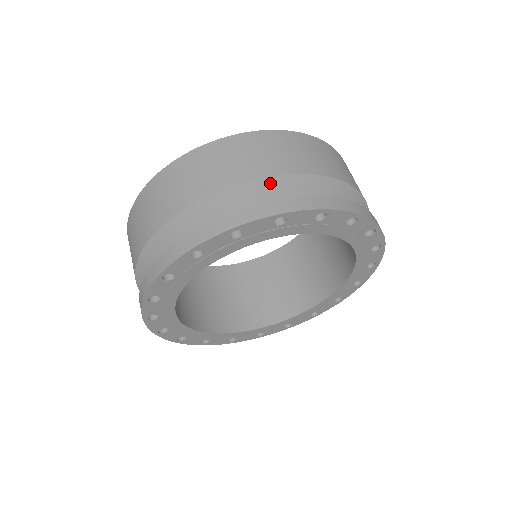
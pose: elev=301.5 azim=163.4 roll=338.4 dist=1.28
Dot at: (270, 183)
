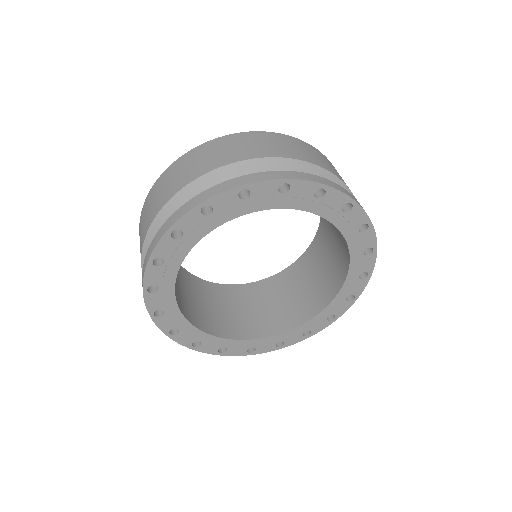
Dot at: (238, 168)
